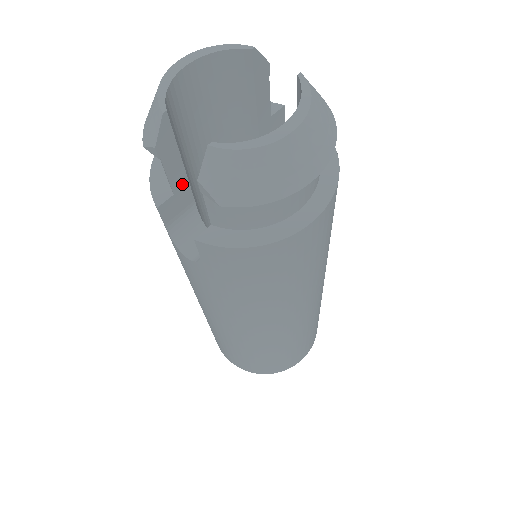
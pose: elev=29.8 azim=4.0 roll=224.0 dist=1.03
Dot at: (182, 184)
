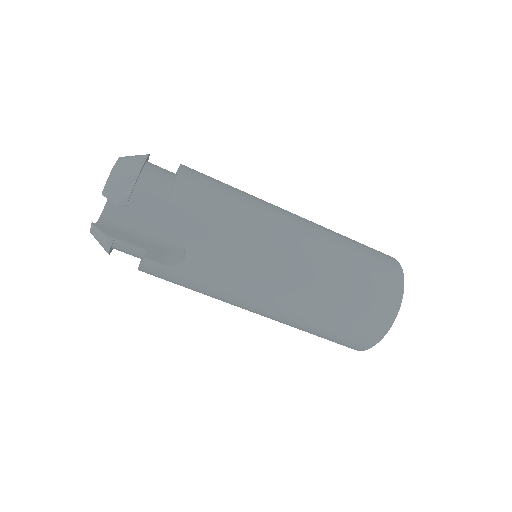
Dot at: (145, 246)
